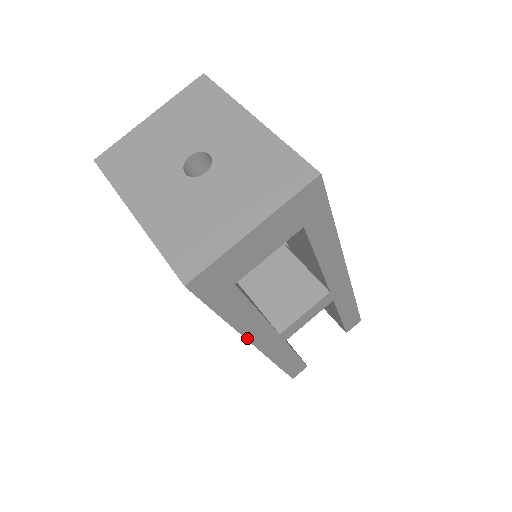
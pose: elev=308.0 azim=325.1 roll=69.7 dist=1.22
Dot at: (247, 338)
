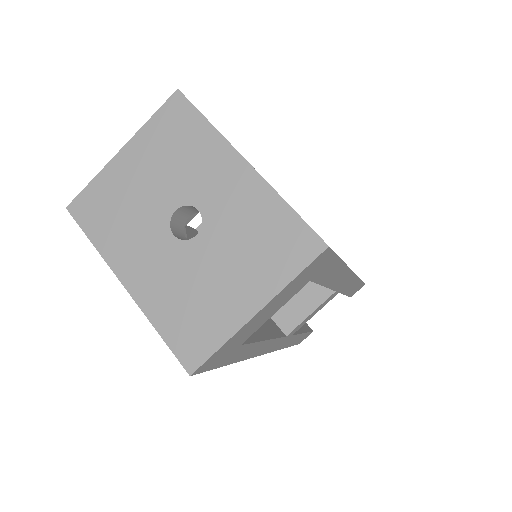
Dot at: (255, 356)
